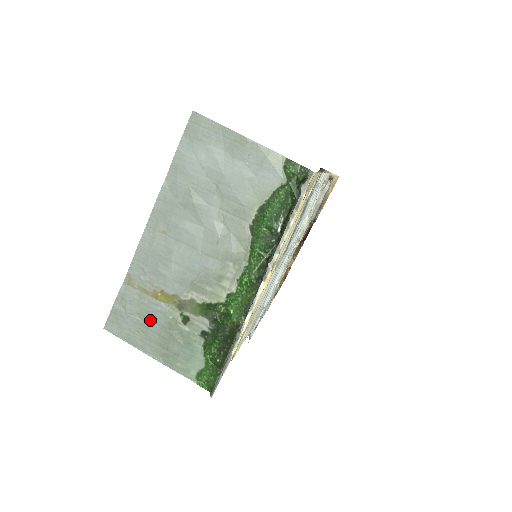
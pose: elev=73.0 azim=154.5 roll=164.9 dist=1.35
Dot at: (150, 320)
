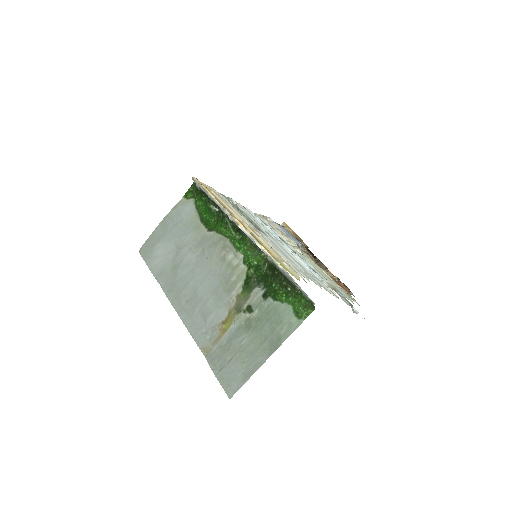
Dot at: (239, 345)
